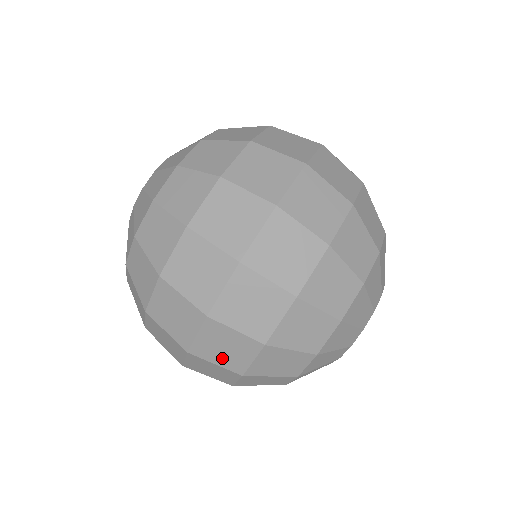
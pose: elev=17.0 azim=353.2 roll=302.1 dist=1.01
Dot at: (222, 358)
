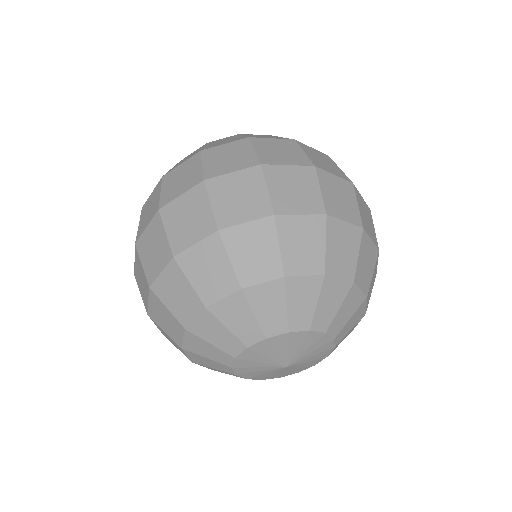
Dot at: (176, 228)
